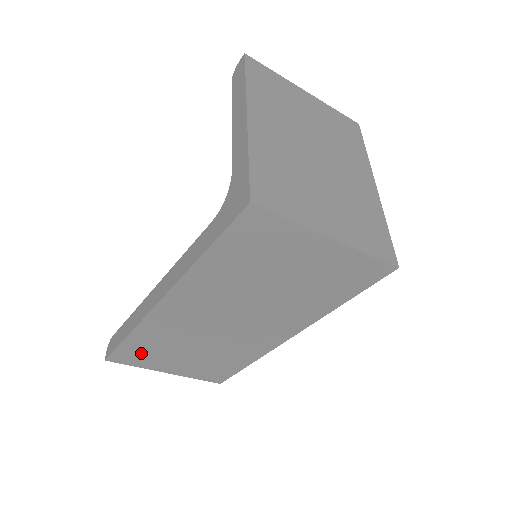
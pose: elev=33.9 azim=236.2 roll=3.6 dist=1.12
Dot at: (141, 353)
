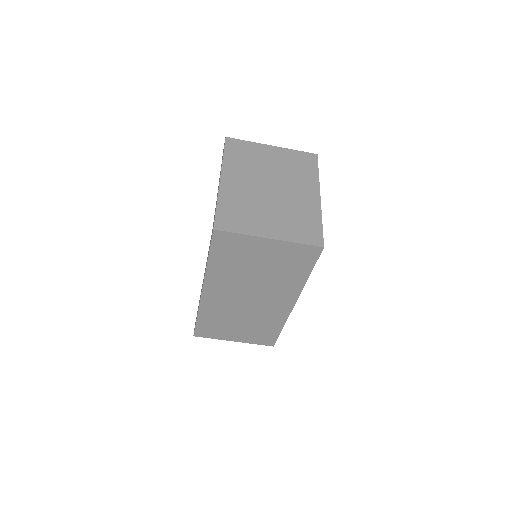
Dot at: (211, 328)
